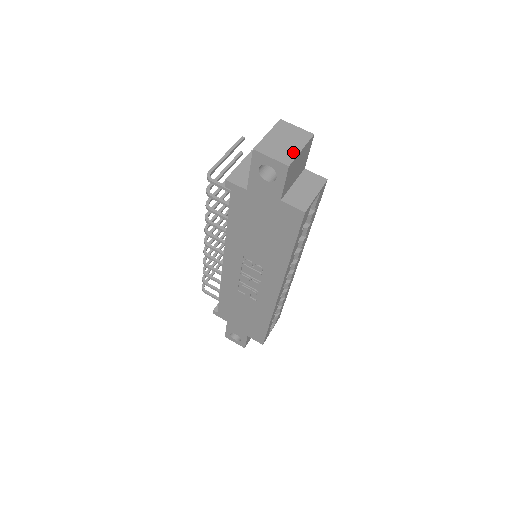
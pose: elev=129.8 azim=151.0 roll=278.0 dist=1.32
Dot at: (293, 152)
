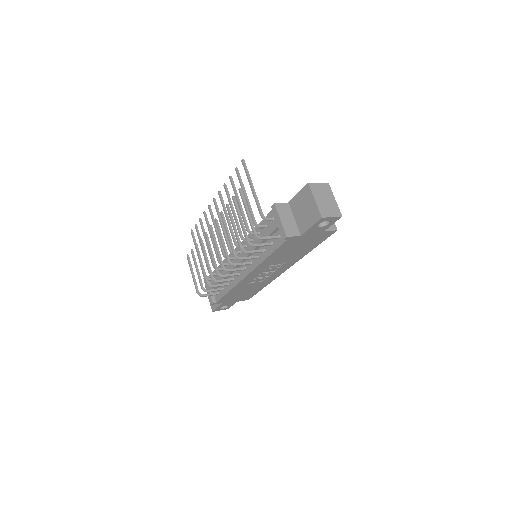
Dot at: (335, 205)
